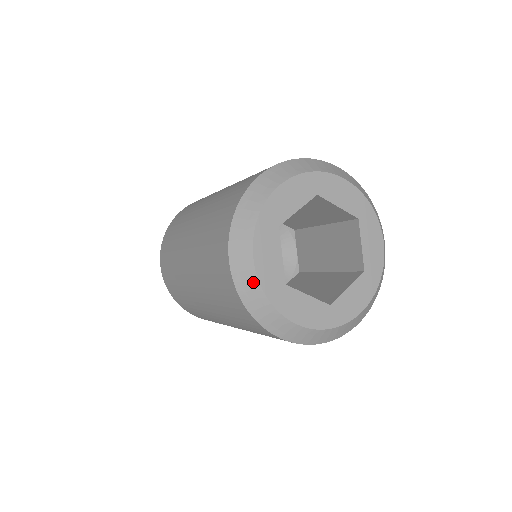
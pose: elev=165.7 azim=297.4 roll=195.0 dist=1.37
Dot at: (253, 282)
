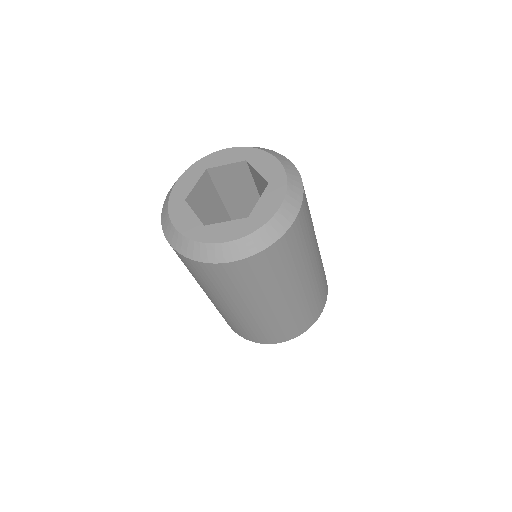
Dot at: (170, 193)
